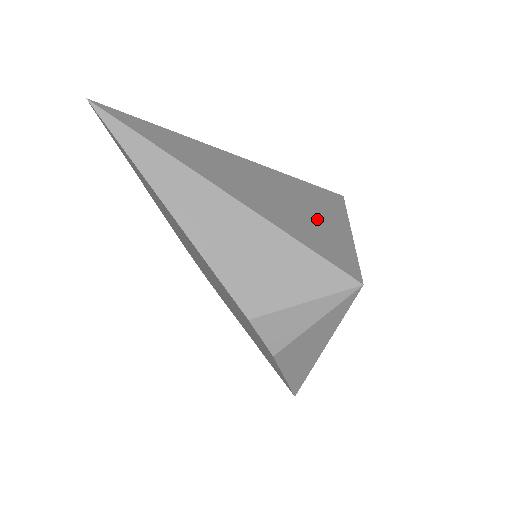
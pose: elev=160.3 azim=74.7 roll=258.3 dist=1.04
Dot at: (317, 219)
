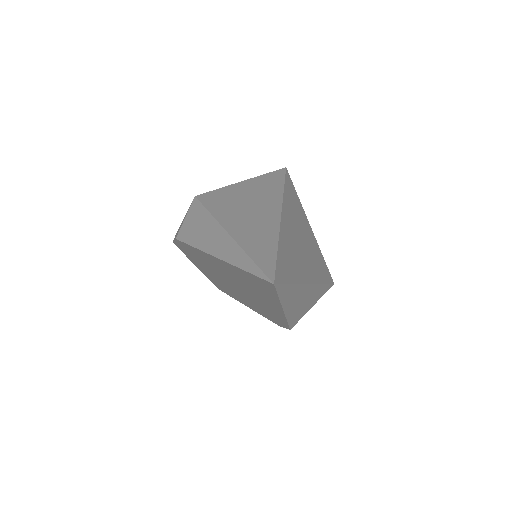
Dot at: (309, 238)
